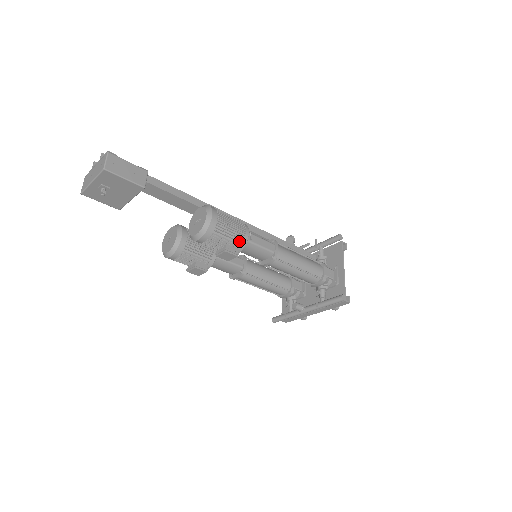
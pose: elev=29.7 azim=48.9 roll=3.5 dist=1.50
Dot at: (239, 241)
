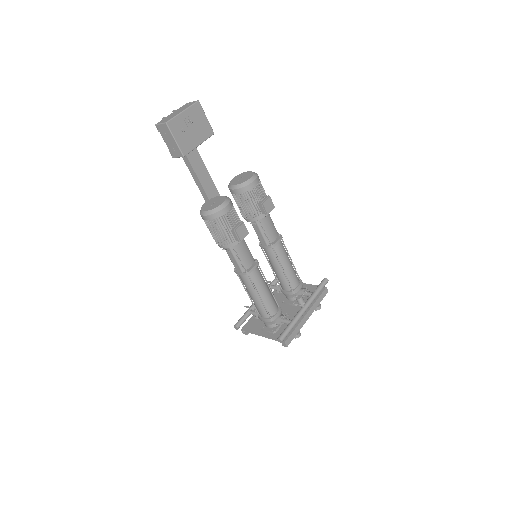
Dot at: occluded
